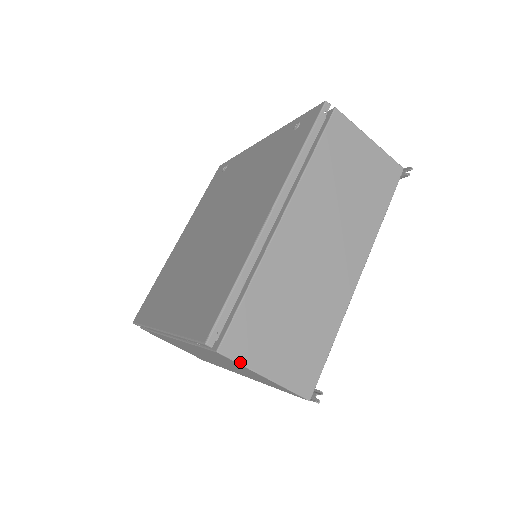
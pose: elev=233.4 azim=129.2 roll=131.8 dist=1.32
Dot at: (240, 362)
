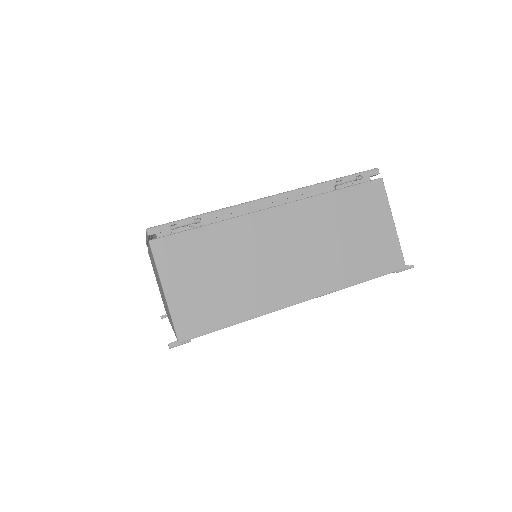
Dot at: (387, 198)
